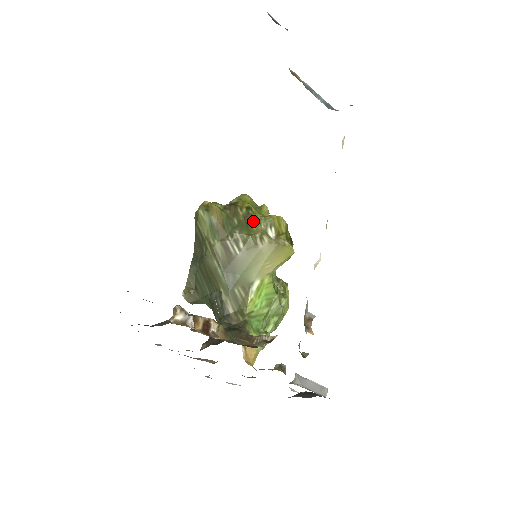
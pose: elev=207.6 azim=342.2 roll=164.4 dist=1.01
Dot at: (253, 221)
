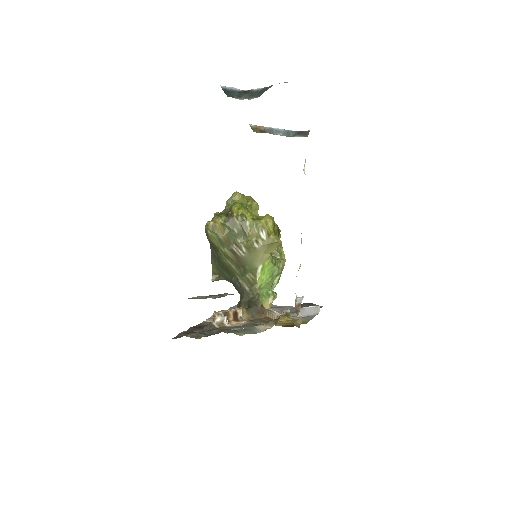
Dot at: (248, 227)
